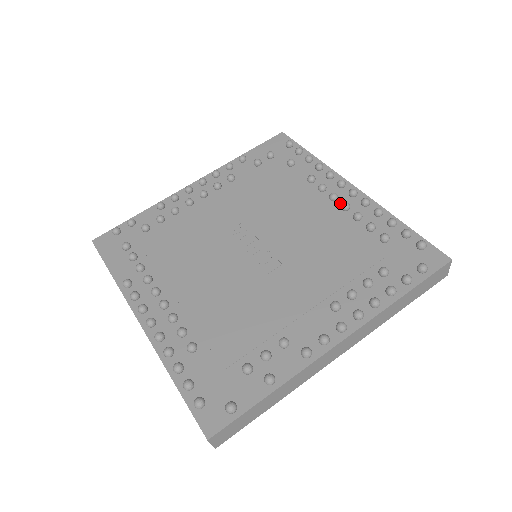
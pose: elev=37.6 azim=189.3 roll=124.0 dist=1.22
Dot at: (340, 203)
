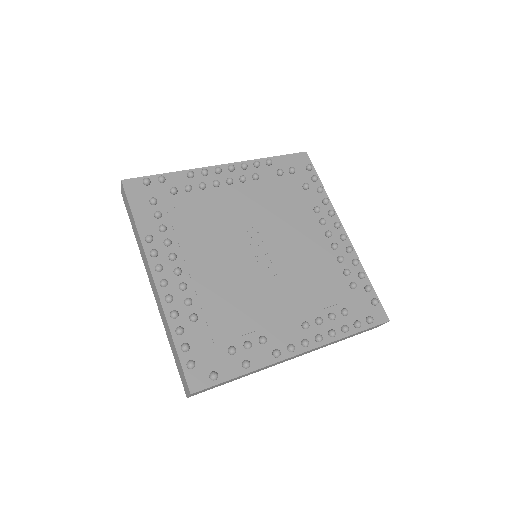
Dot at: (331, 241)
